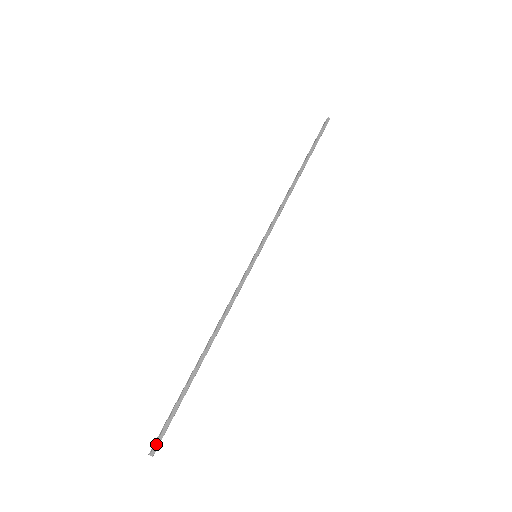
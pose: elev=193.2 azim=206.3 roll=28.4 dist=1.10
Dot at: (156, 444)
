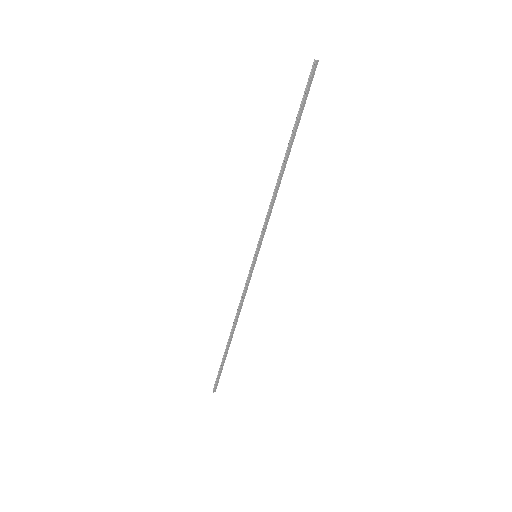
Dot at: (216, 387)
